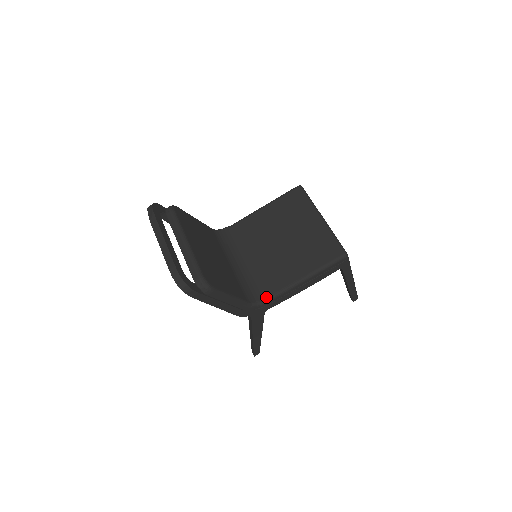
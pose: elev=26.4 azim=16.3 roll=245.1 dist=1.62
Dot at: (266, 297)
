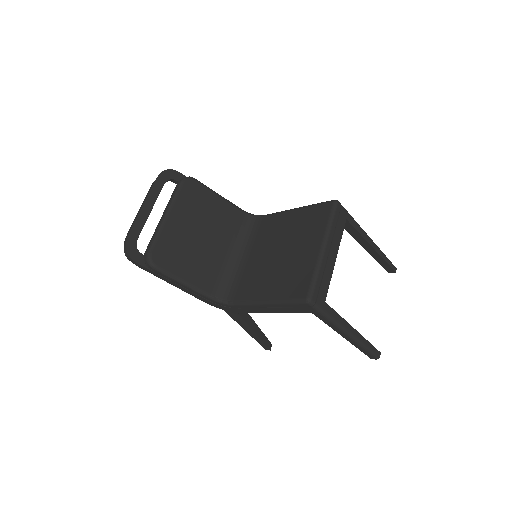
Dot at: (233, 300)
